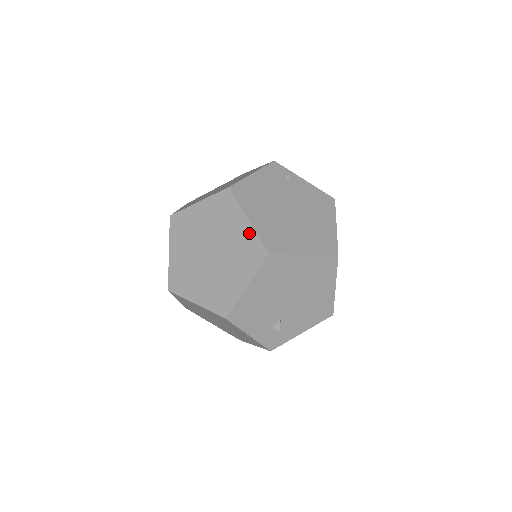
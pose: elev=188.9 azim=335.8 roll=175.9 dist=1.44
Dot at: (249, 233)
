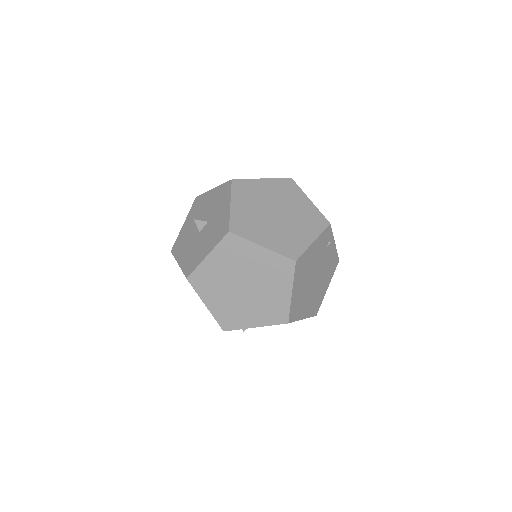
Dot at: (285, 302)
